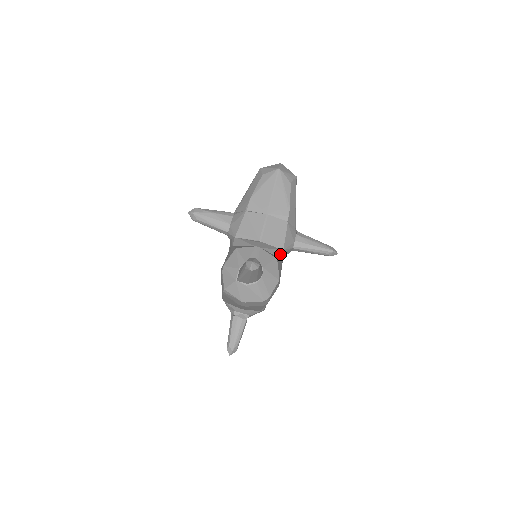
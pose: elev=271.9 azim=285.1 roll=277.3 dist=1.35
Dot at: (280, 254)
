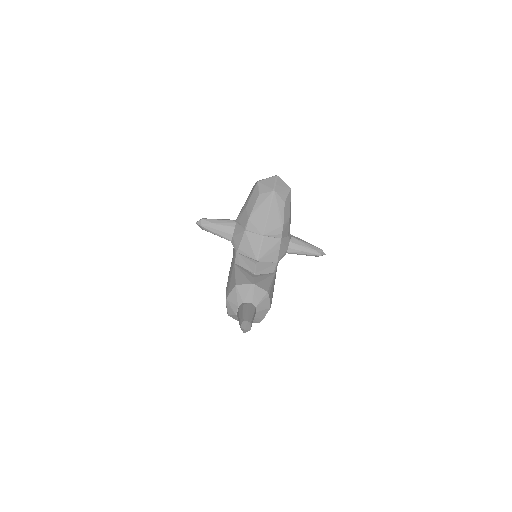
Dot at: (274, 269)
